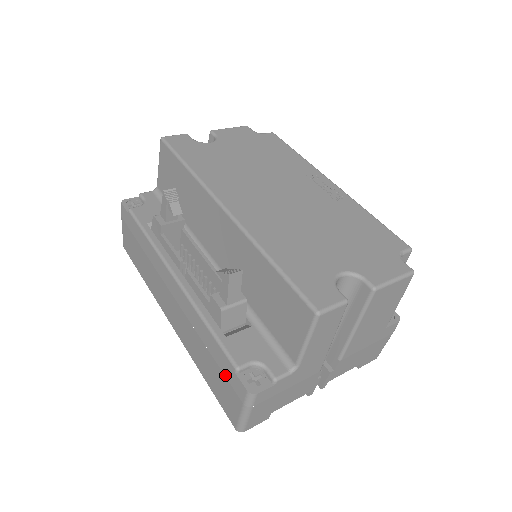
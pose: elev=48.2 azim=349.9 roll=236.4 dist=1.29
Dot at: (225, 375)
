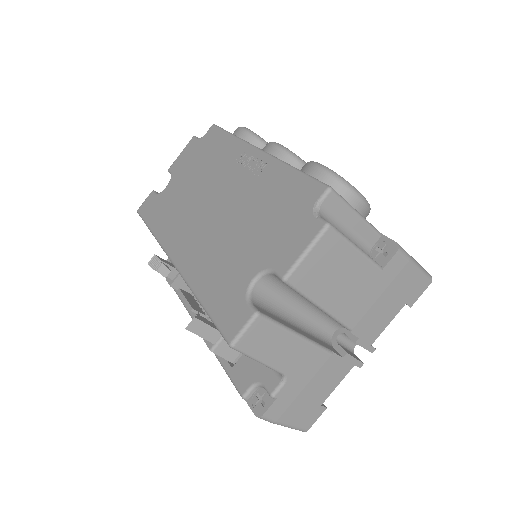
Dot at: occluded
